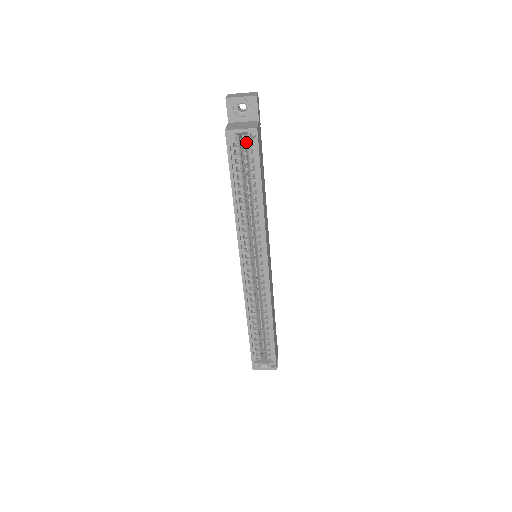
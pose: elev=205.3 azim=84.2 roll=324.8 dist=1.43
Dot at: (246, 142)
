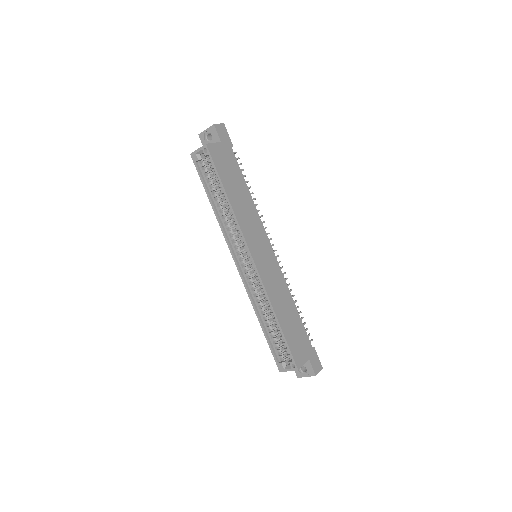
Dot at: occluded
